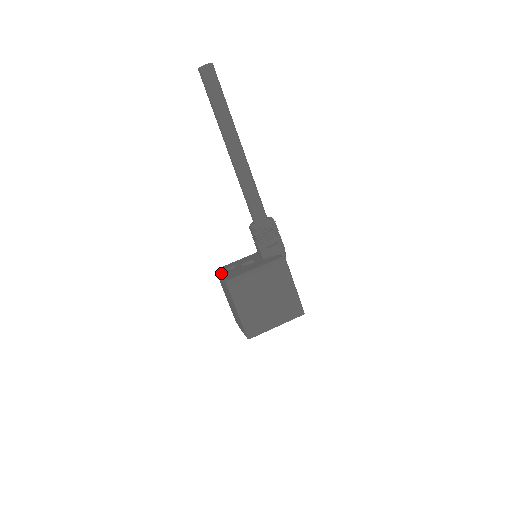
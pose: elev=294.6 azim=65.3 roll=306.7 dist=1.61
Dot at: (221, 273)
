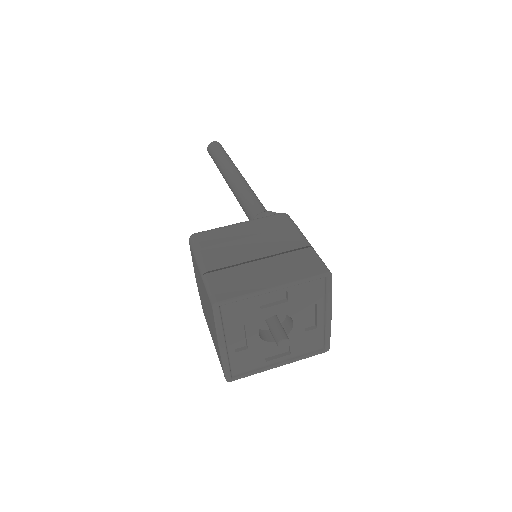
Dot at: occluded
